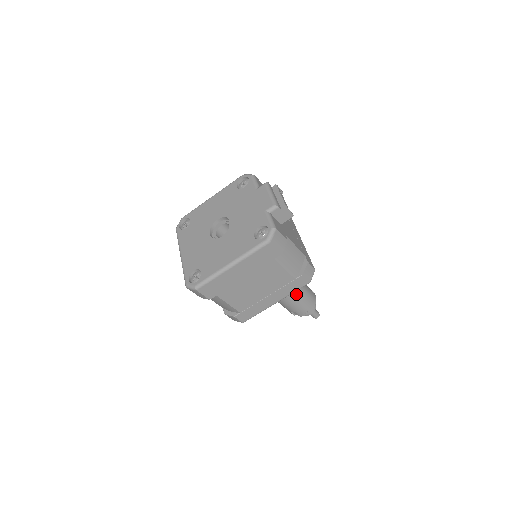
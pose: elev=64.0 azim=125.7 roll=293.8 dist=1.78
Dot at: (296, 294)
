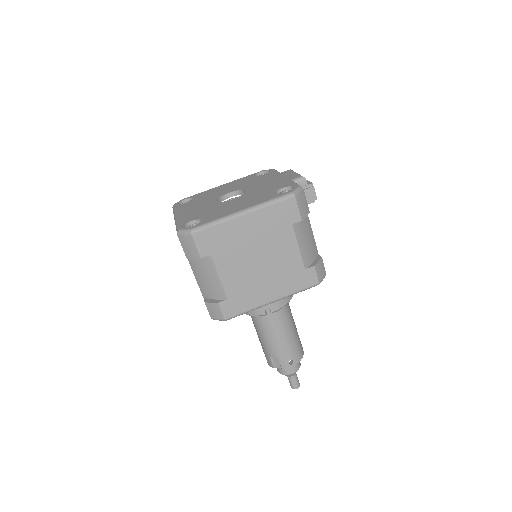
Dot at: (287, 327)
